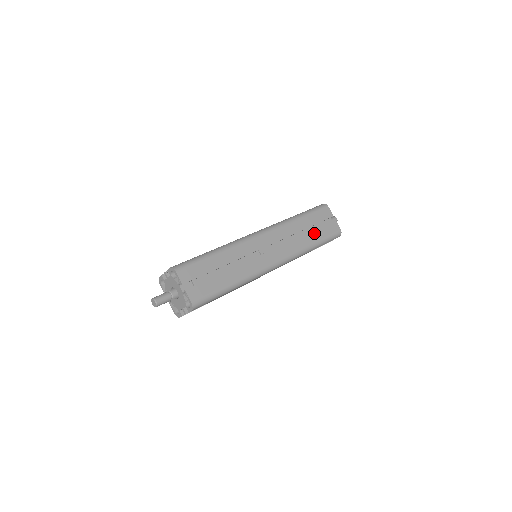
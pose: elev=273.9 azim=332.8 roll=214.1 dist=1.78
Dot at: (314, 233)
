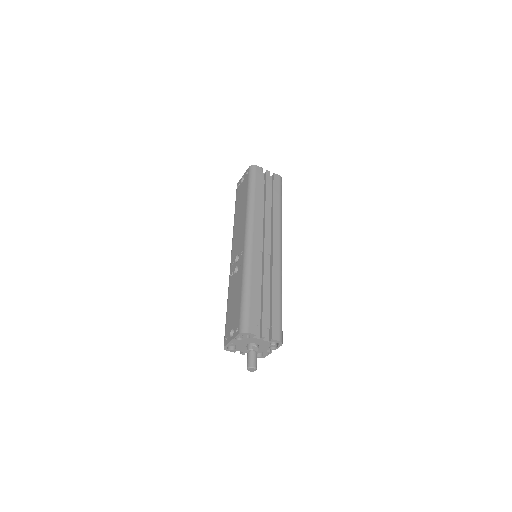
Dot at: occluded
